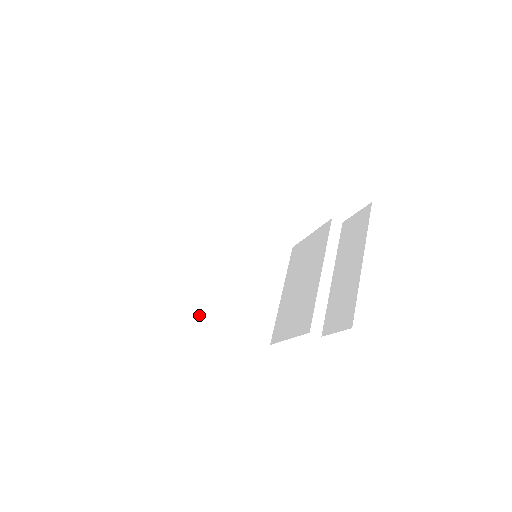
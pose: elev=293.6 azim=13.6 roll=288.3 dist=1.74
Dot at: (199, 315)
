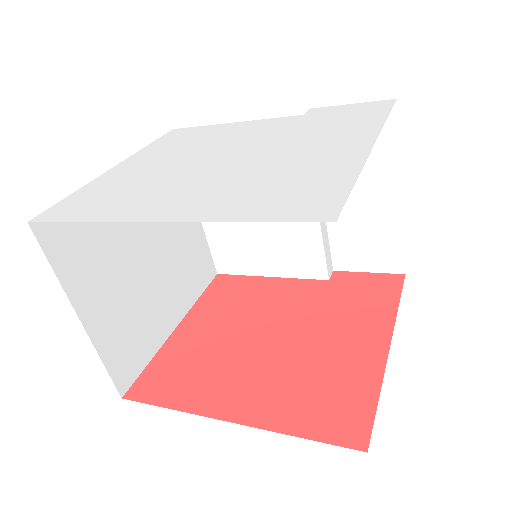
Dot at: (159, 339)
